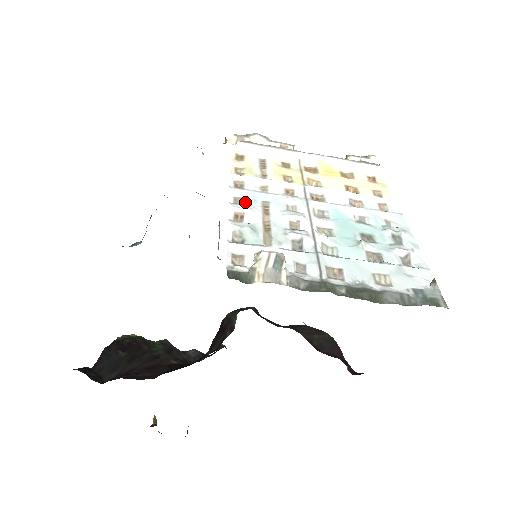
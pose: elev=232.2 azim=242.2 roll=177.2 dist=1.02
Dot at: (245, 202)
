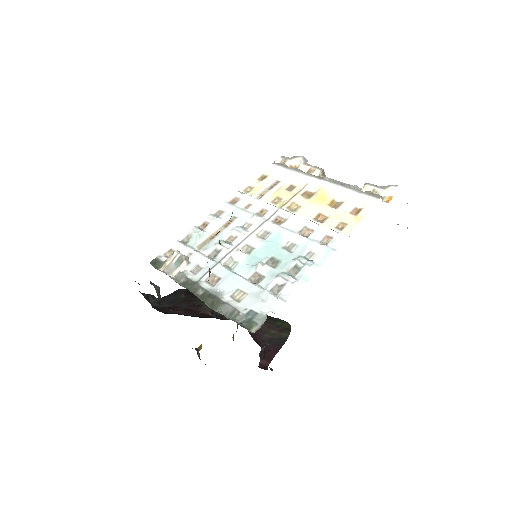
Dot at: (221, 215)
